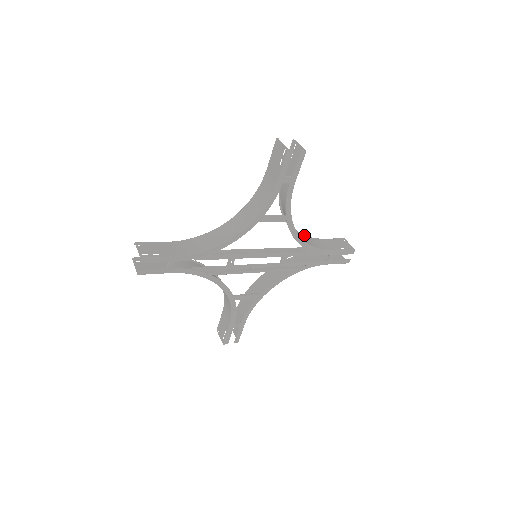
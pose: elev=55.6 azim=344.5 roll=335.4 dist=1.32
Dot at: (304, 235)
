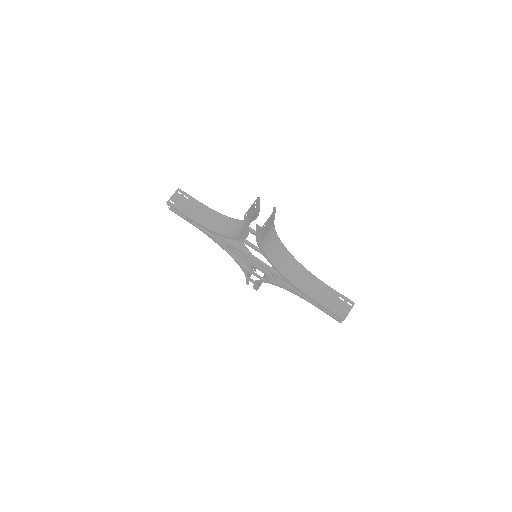
Dot at: (309, 272)
